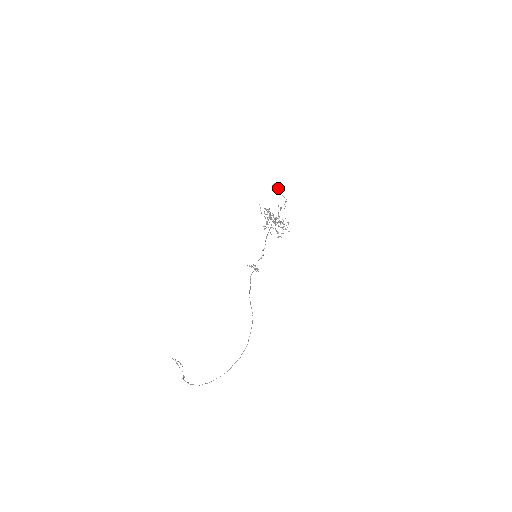
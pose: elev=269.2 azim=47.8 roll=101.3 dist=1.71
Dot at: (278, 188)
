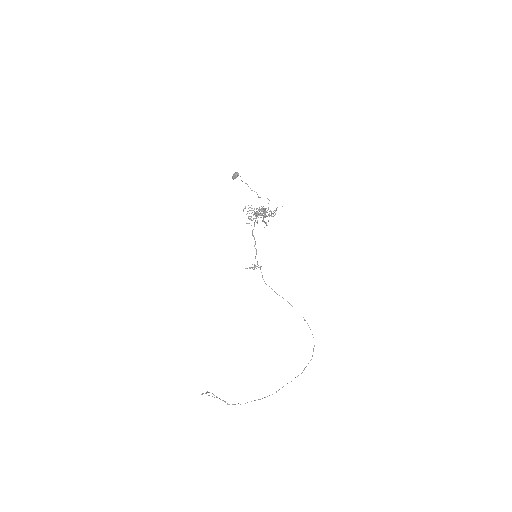
Dot at: occluded
